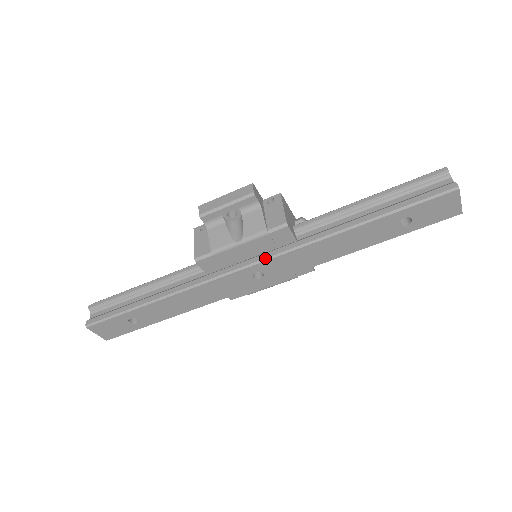
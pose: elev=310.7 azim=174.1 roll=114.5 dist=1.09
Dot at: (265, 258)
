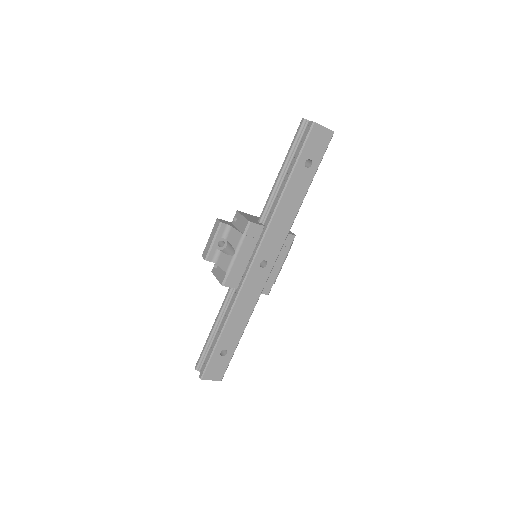
Dot at: (256, 250)
